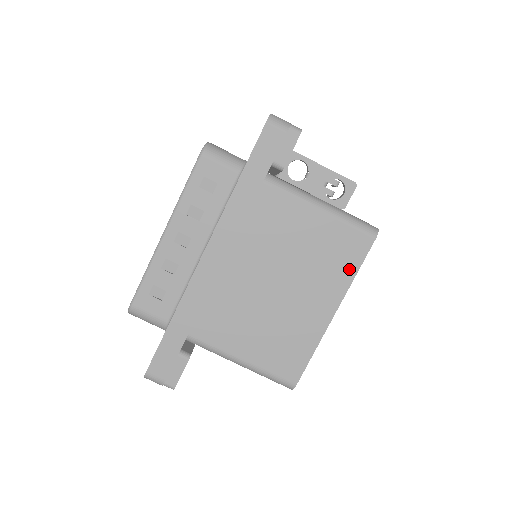
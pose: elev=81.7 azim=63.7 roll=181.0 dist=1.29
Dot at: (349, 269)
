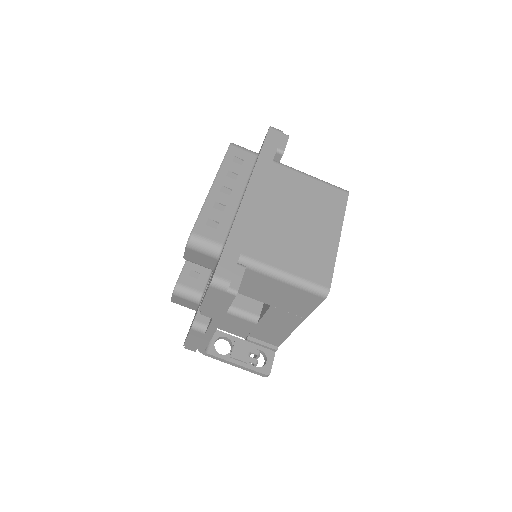
Dot at: (339, 210)
